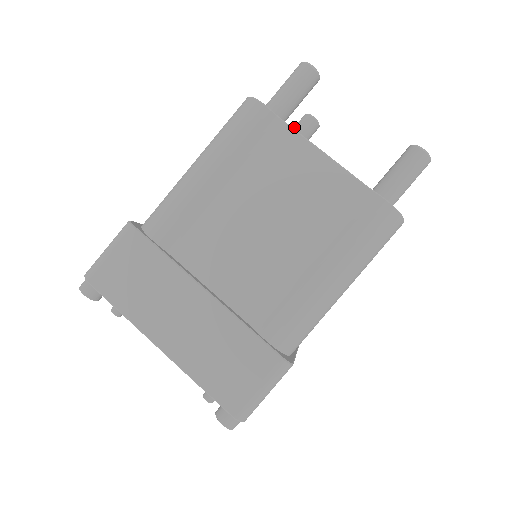
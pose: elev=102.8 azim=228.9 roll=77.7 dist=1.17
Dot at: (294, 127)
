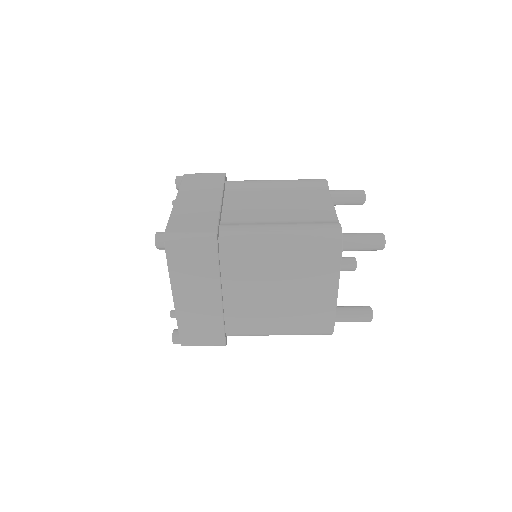
Dot at: occluded
